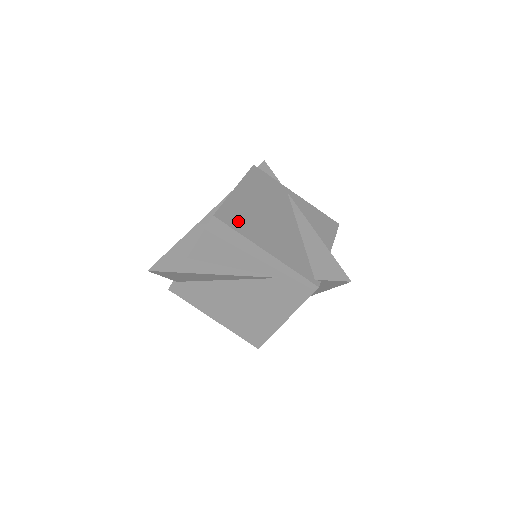
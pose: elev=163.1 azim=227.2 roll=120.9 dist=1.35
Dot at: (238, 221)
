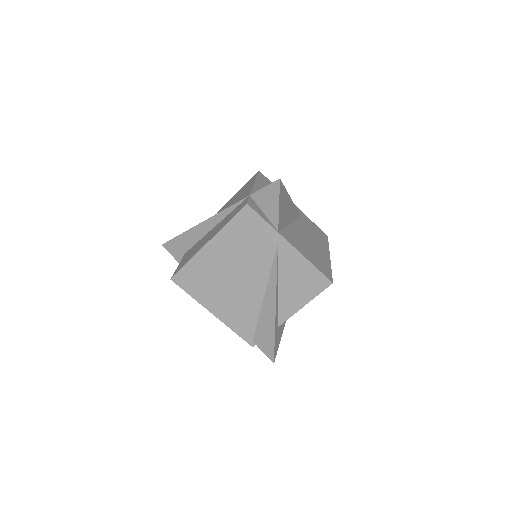
Dot at: (195, 284)
